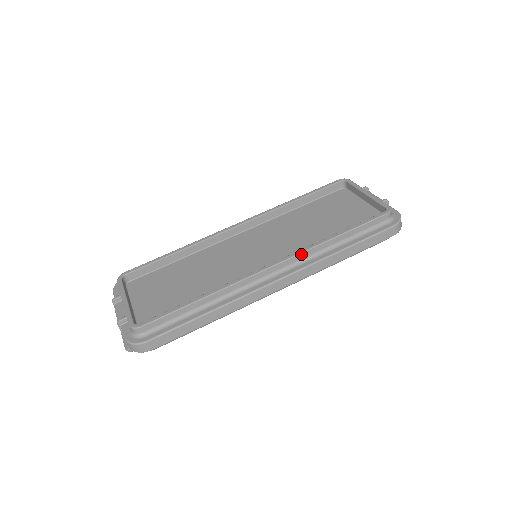
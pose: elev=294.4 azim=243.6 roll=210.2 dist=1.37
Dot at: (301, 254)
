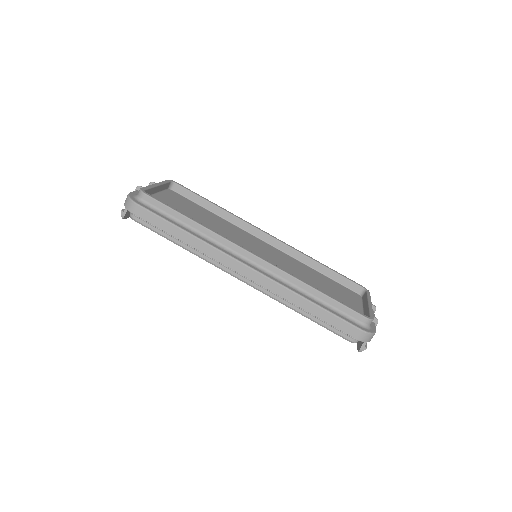
Dot at: (282, 271)
